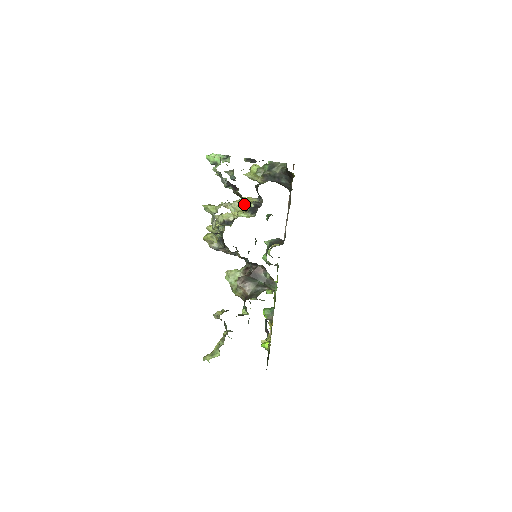
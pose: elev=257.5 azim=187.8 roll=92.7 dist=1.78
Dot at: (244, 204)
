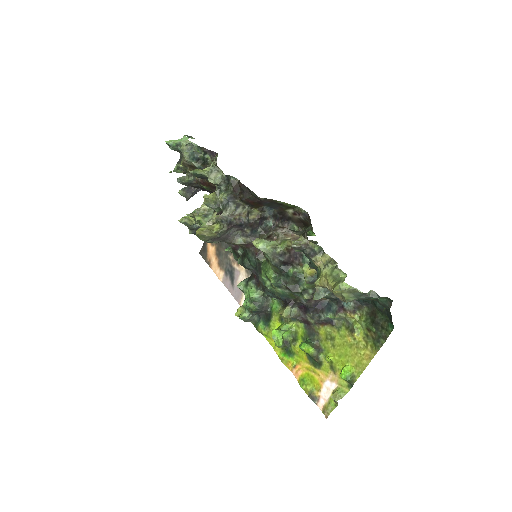
Dot at: occluded
